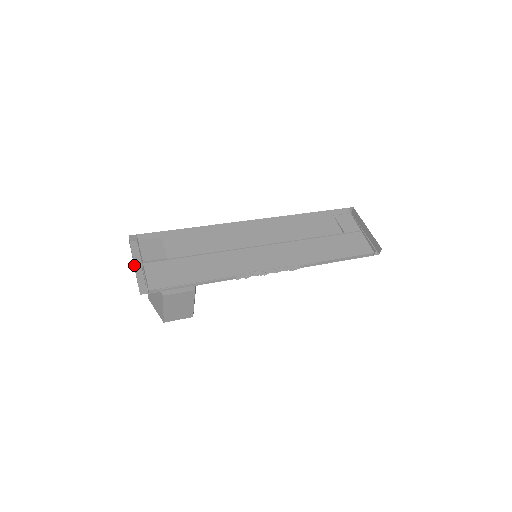
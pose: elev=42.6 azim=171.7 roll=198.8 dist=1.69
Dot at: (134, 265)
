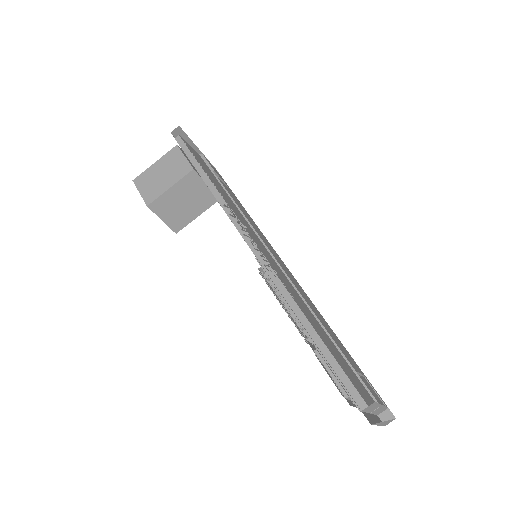
Dot at: occluded
